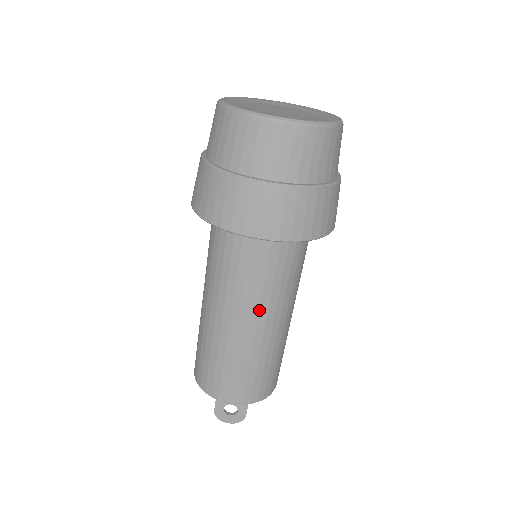
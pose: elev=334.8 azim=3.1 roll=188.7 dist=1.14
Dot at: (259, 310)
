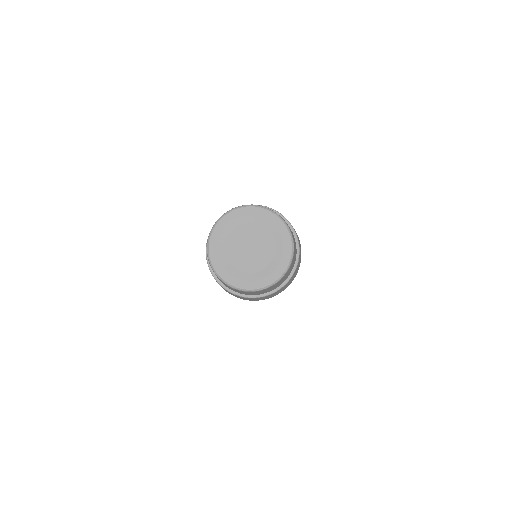
Dot at: occluded
